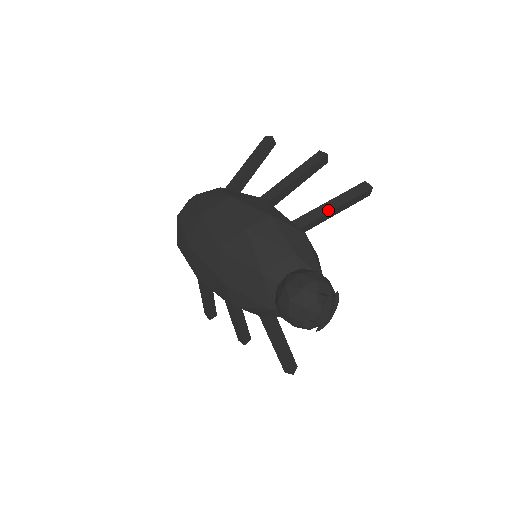
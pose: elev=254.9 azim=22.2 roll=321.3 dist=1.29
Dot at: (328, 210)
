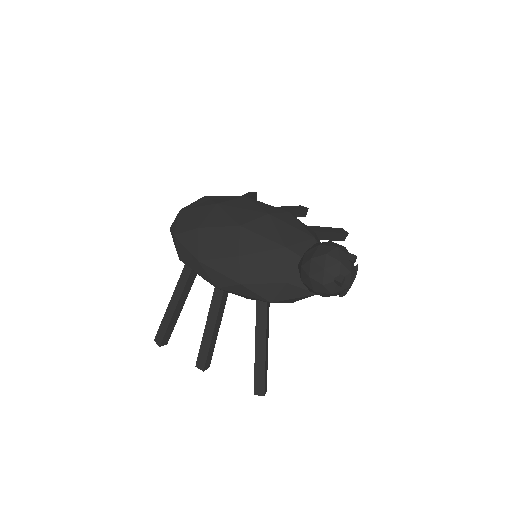
Dot at: (324, 230)
